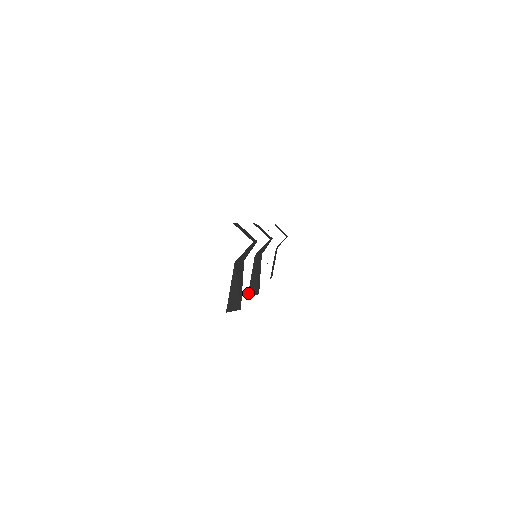
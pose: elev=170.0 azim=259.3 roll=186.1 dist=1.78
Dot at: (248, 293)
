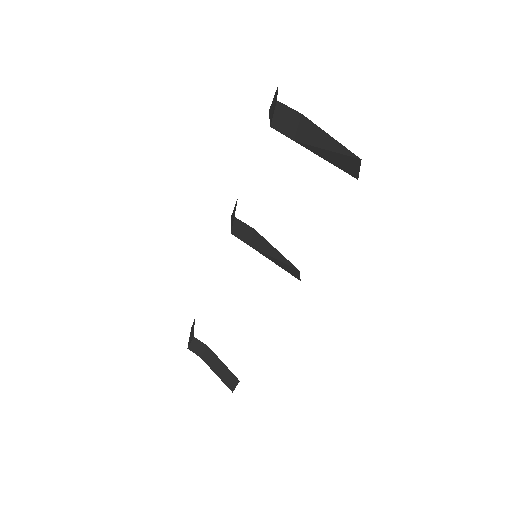
Dot at: occluded
